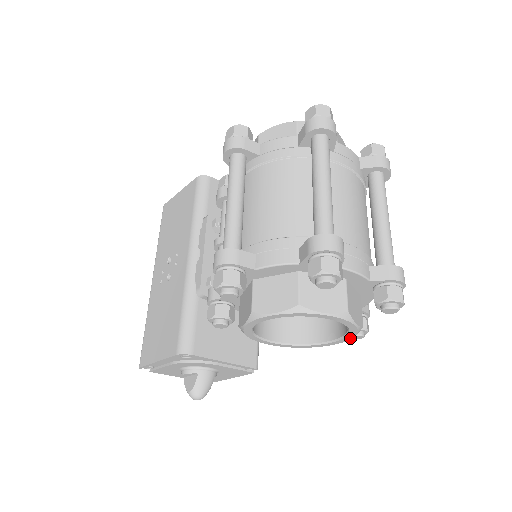
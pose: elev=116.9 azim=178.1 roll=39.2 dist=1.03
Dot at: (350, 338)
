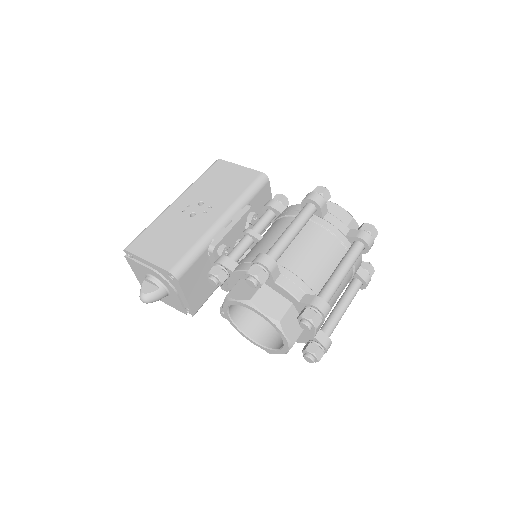
Dot at: (272, 352)
